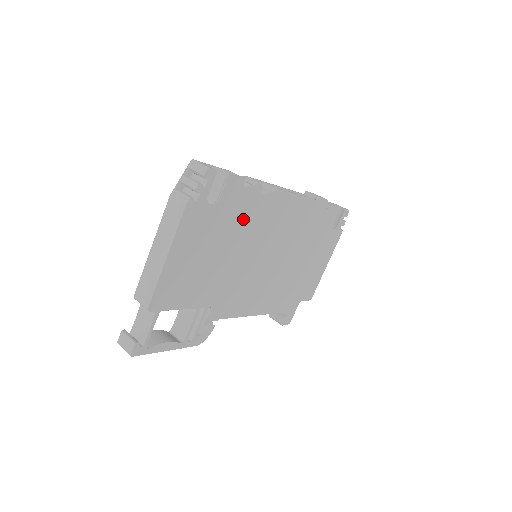
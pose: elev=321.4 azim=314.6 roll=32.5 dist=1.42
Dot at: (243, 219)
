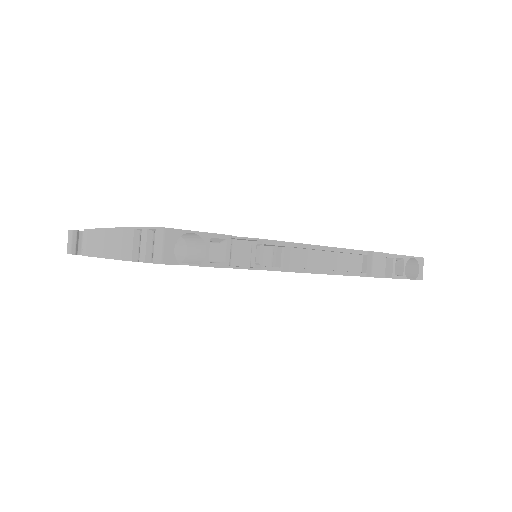
Dot at: occluded
